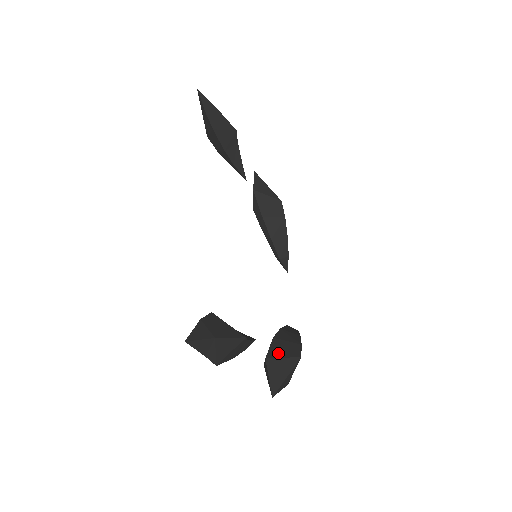
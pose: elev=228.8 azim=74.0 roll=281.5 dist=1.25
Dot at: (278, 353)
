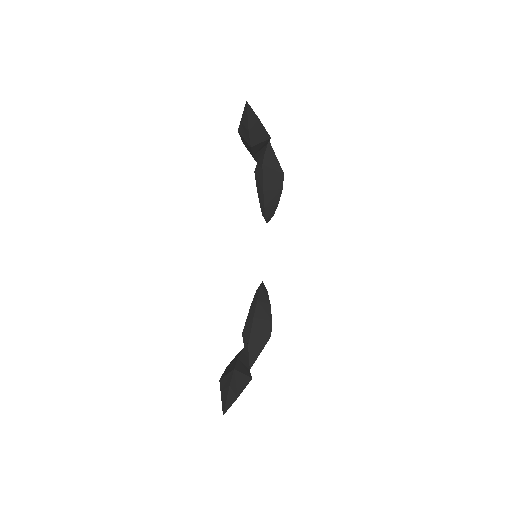
Dot at: (257, 336)
